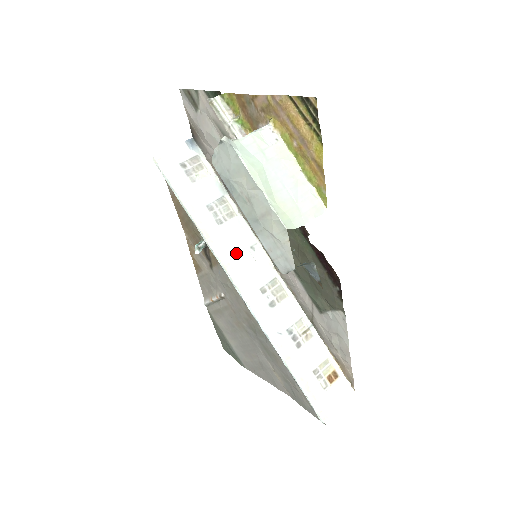
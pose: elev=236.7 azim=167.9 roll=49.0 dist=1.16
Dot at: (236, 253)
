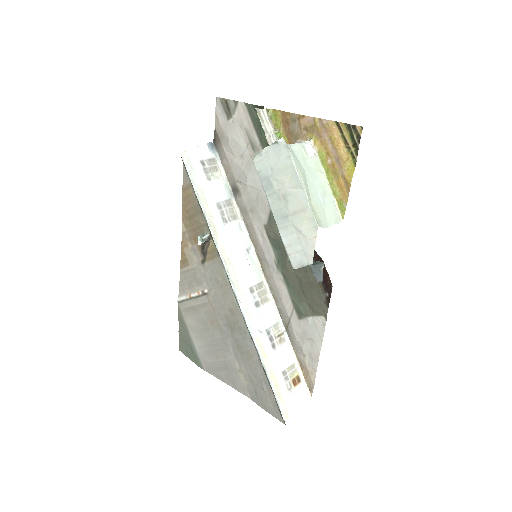
Dot at: (235, 251)
